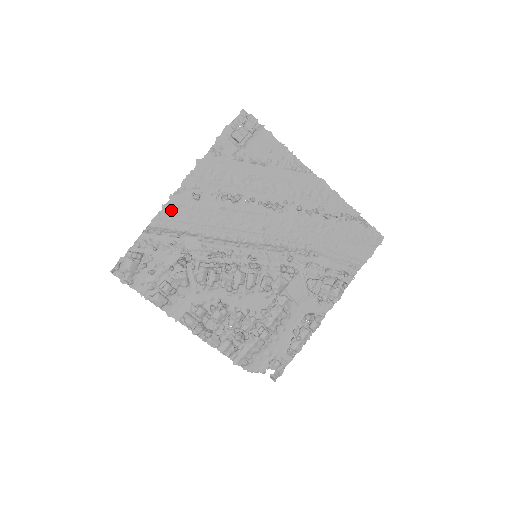
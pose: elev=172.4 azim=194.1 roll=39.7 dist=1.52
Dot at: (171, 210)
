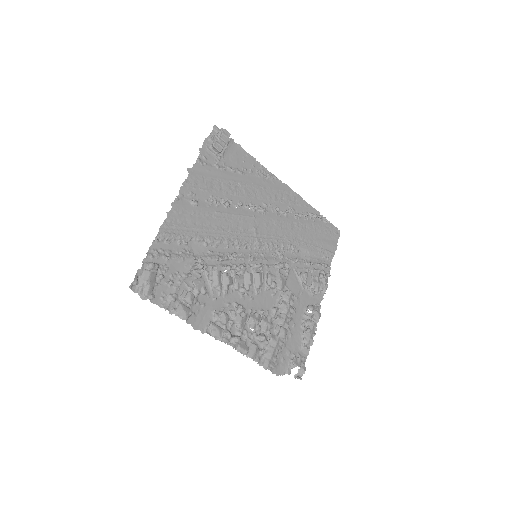
Dot at: (175, 217)
